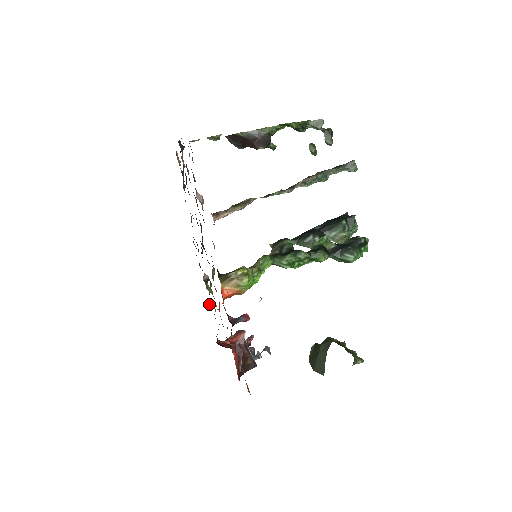
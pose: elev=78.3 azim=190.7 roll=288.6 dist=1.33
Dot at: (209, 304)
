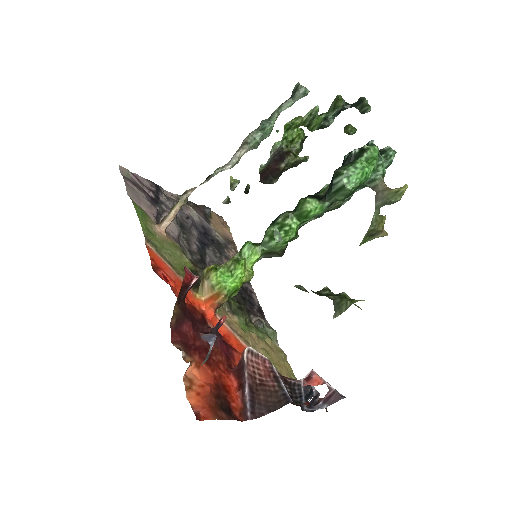
Dot at: (281, 356)
